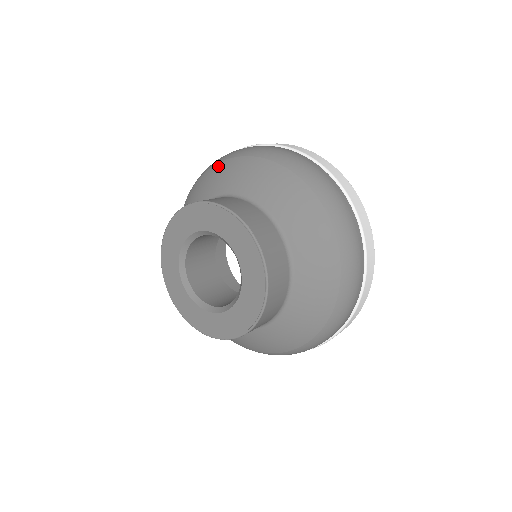
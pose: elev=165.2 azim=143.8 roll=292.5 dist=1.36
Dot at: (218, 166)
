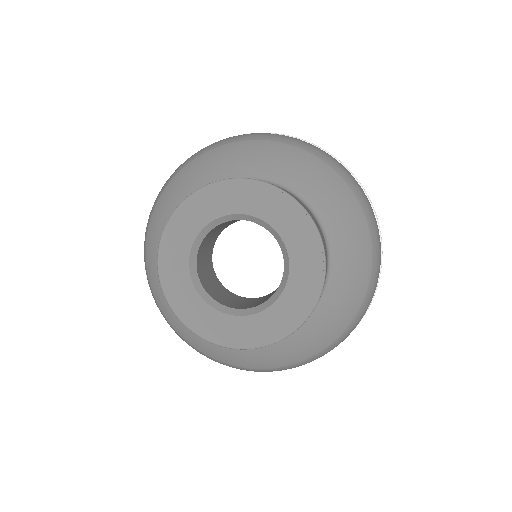
Dot at: (206, 155)
